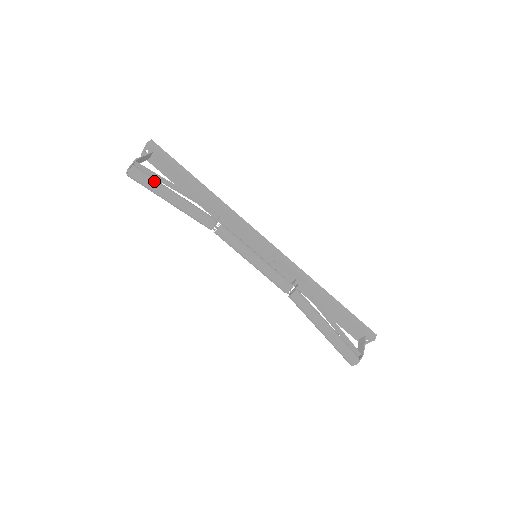
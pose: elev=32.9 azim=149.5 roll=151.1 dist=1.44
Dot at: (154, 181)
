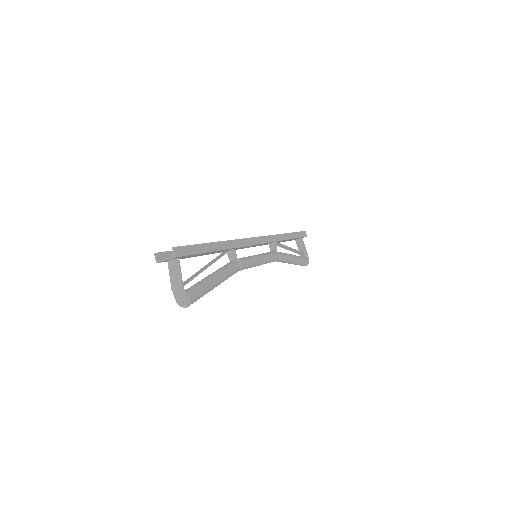
Dot at: (205, 289)
